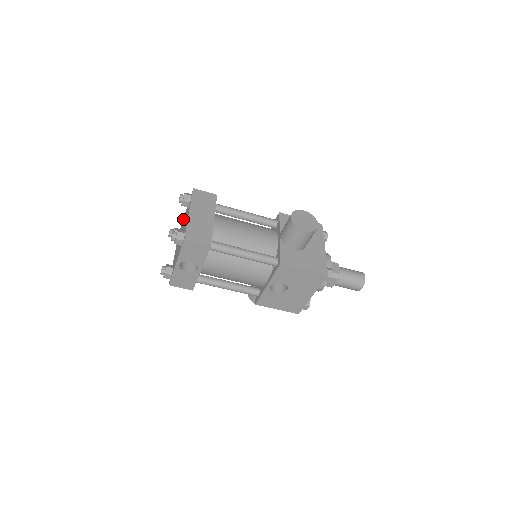
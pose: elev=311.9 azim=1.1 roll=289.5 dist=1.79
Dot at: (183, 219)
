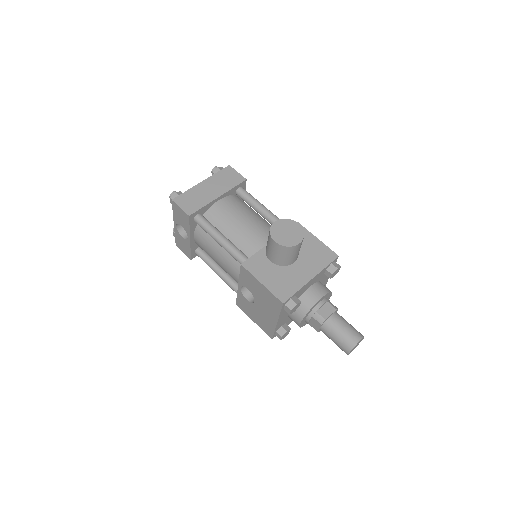
Dot at: occluded
